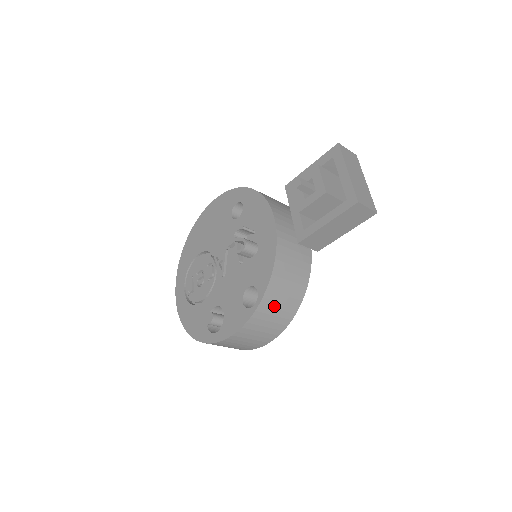
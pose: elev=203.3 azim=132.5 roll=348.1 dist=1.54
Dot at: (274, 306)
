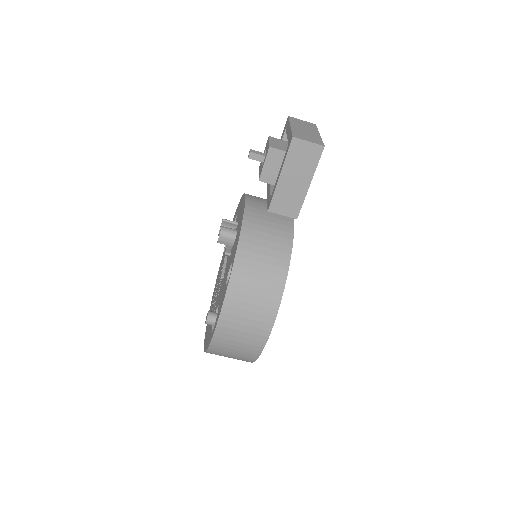
Dot at: (252, 275)
